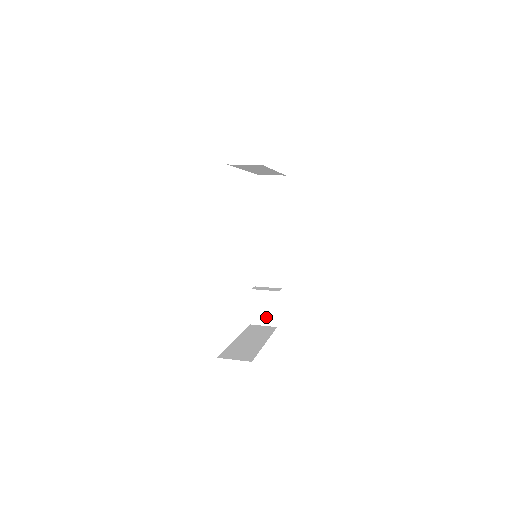
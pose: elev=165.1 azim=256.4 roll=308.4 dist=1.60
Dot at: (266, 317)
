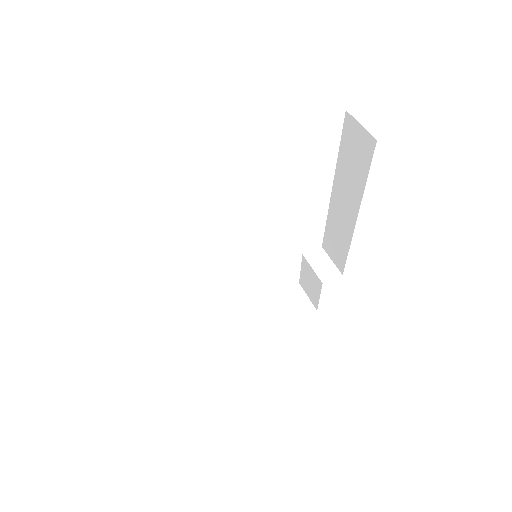
Dot at: (310, 292)
